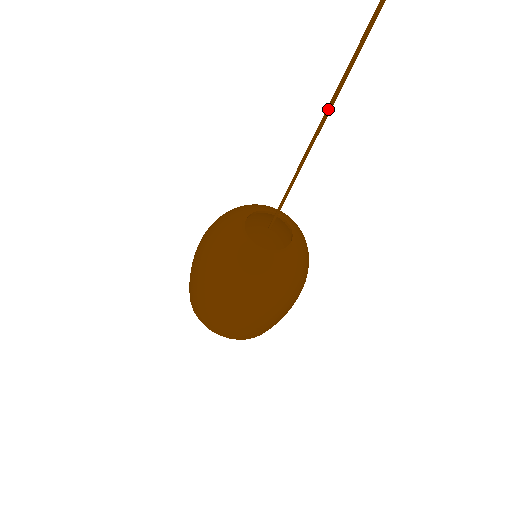
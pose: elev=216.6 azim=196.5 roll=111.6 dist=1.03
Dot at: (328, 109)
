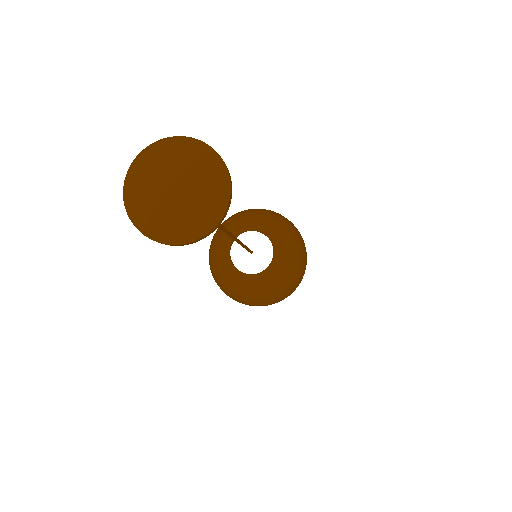
Dot at: occluded
